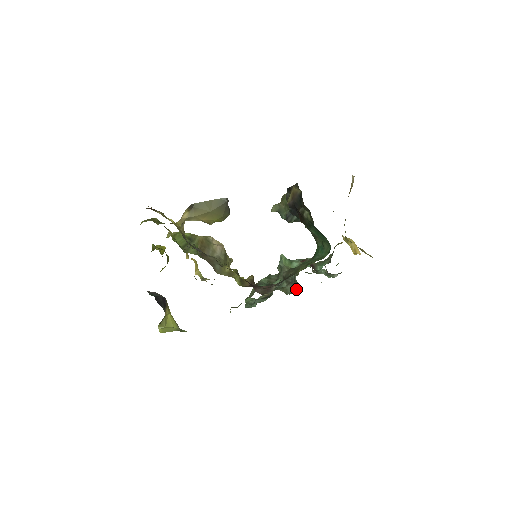
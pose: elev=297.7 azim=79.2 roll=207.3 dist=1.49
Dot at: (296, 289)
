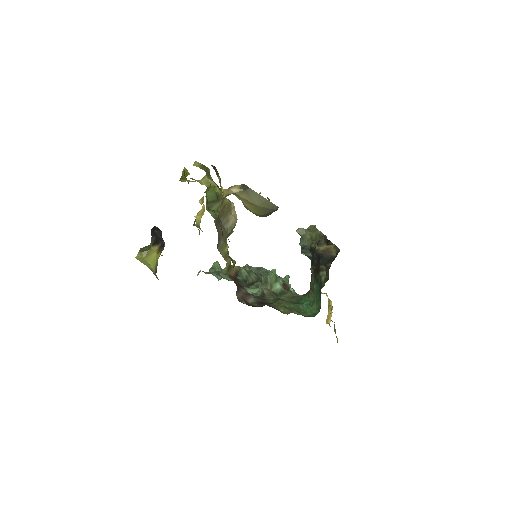
Dot at: occluded
